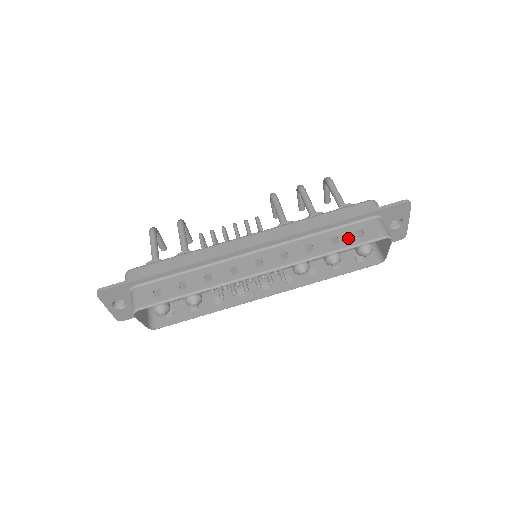
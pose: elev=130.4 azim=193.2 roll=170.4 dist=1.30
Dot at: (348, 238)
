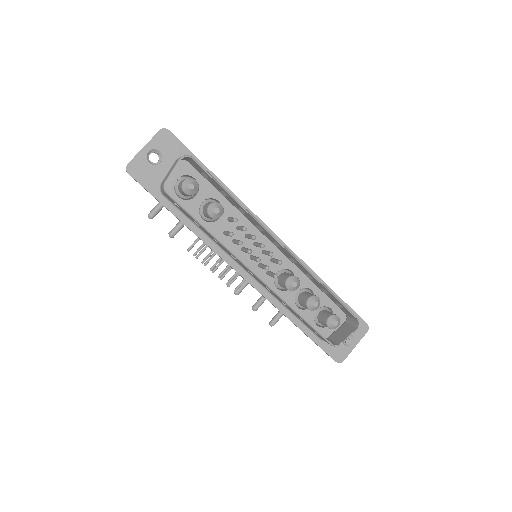
Dot at: occluded
